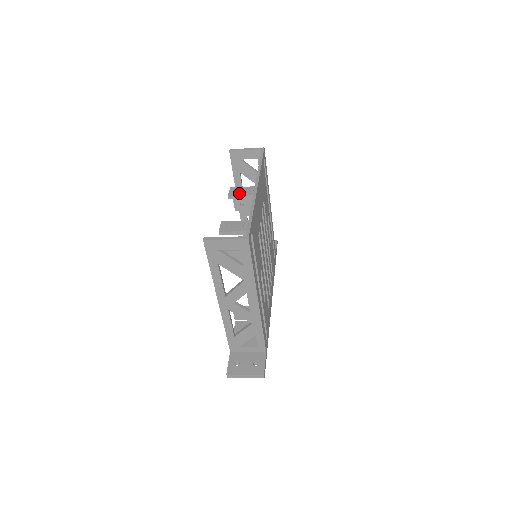
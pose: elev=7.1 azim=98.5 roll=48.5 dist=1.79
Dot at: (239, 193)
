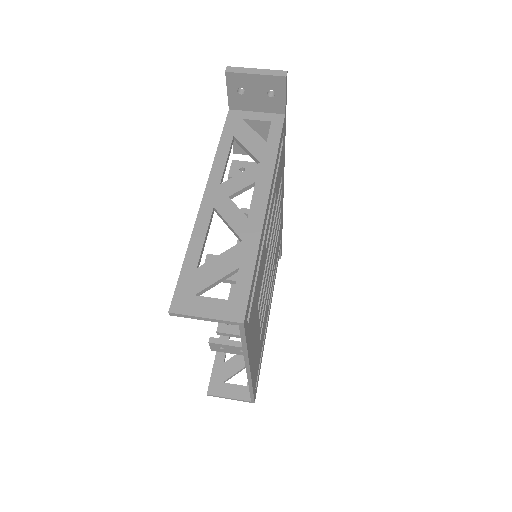
Dot at: occluded
